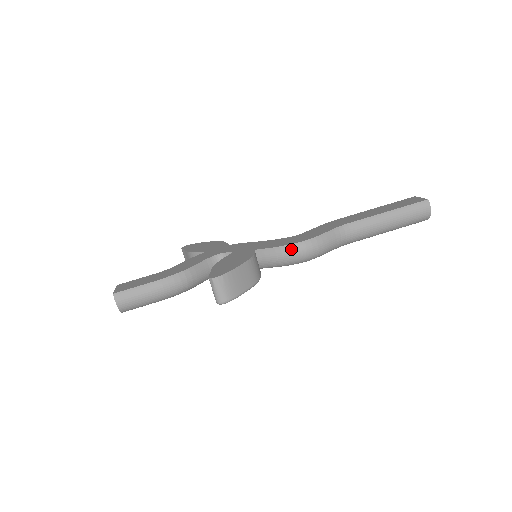
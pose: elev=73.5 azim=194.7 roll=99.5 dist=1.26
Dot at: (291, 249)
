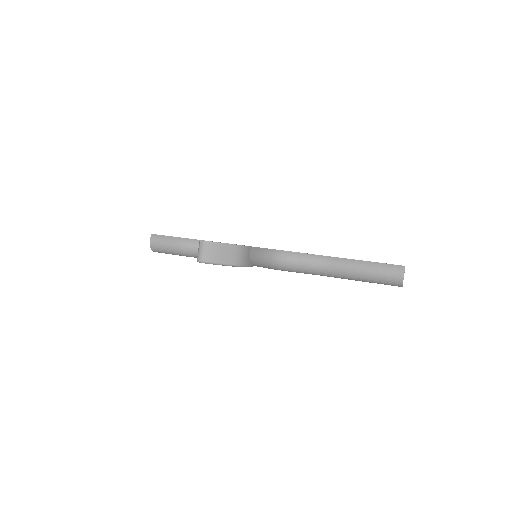
Dot at: (271, 252)
